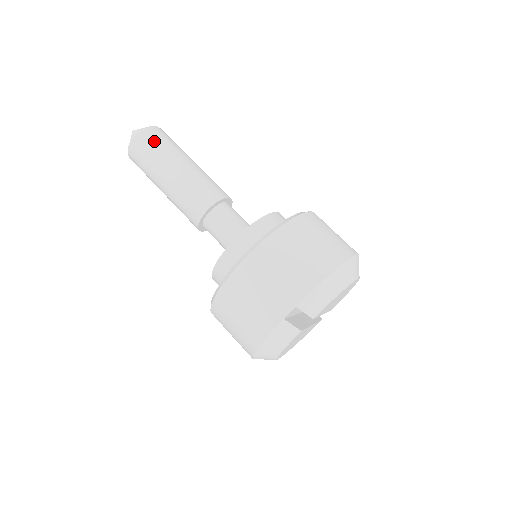
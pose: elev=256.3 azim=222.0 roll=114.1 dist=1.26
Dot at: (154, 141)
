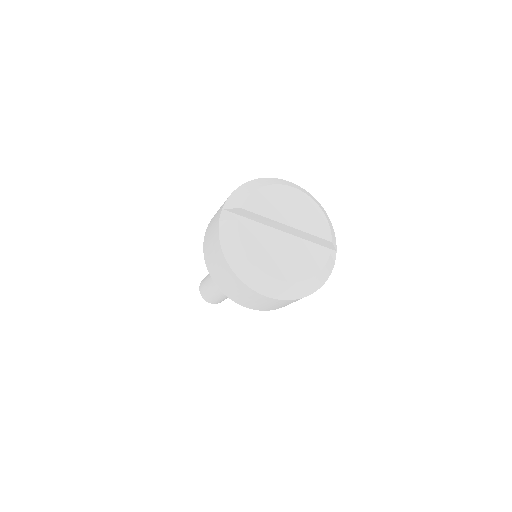
Dot at: occluded
